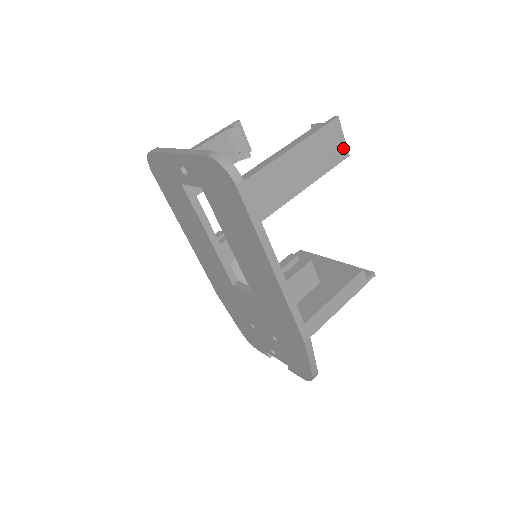
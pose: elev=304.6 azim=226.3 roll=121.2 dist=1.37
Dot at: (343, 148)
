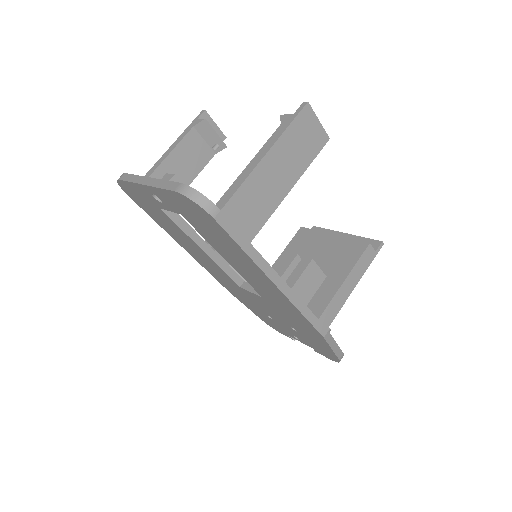
Dot at: (321, 133)
